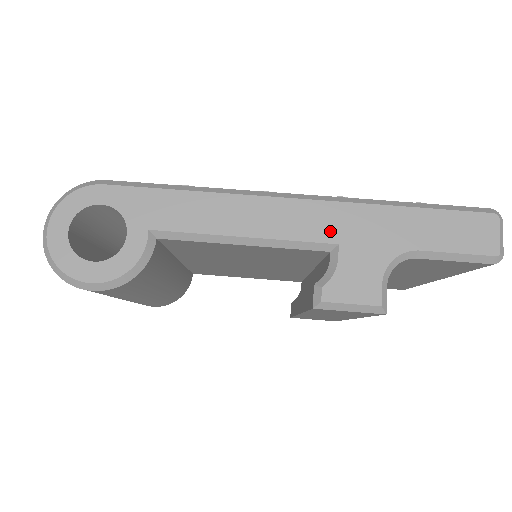
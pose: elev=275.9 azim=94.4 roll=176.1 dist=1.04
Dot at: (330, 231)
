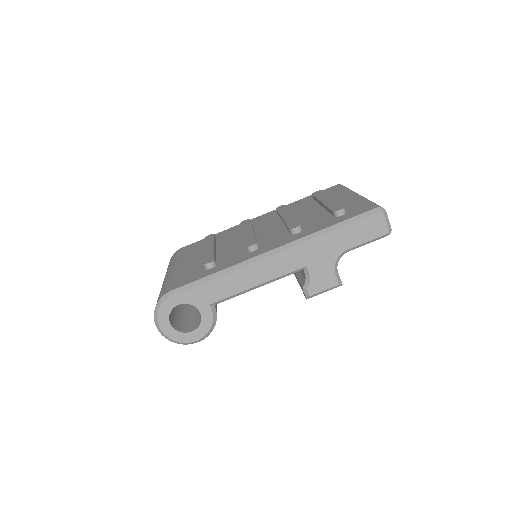
Dot at: (299, 262)
